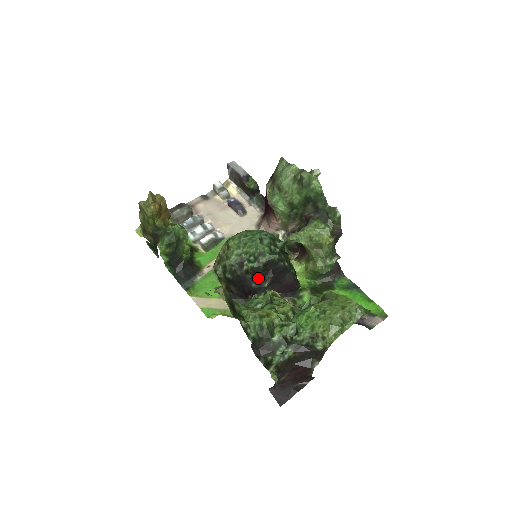
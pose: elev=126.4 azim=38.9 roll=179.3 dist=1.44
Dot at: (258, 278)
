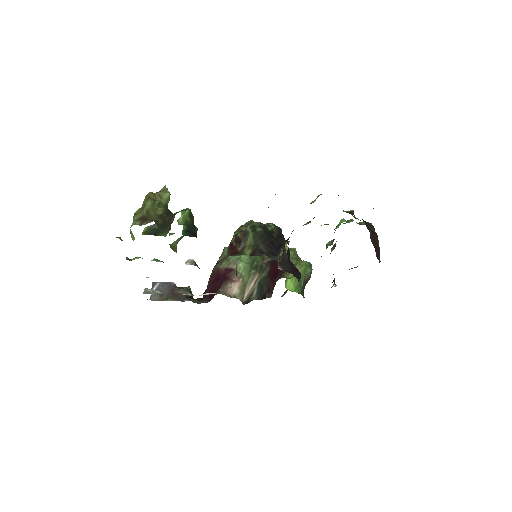
Dot at: (281, 238)
